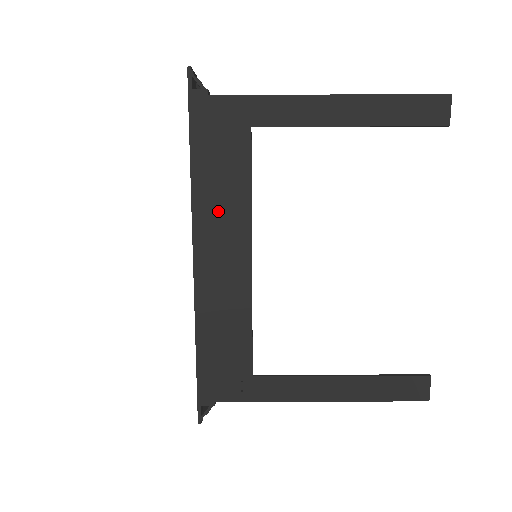
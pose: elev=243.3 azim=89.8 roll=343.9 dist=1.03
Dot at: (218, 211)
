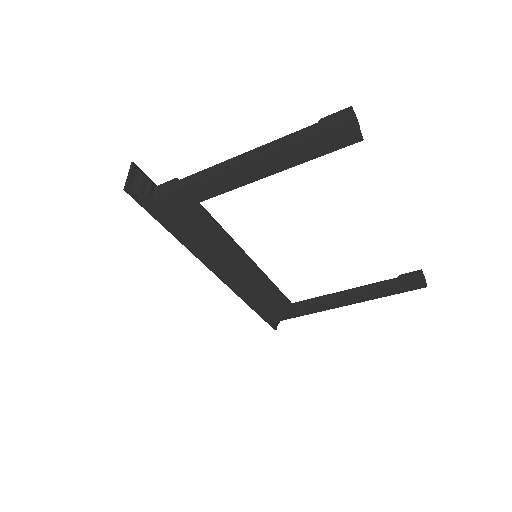
Dot at: (212, 251)
